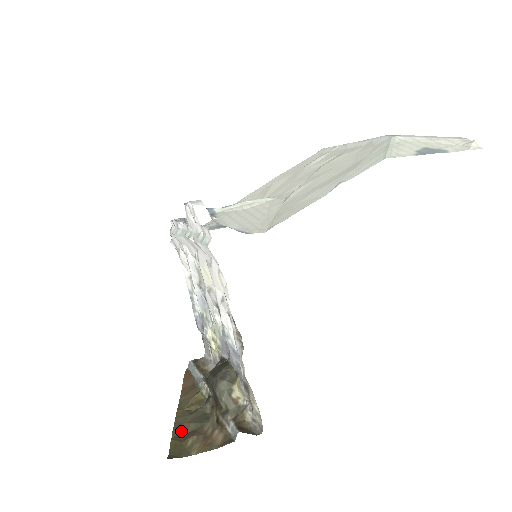
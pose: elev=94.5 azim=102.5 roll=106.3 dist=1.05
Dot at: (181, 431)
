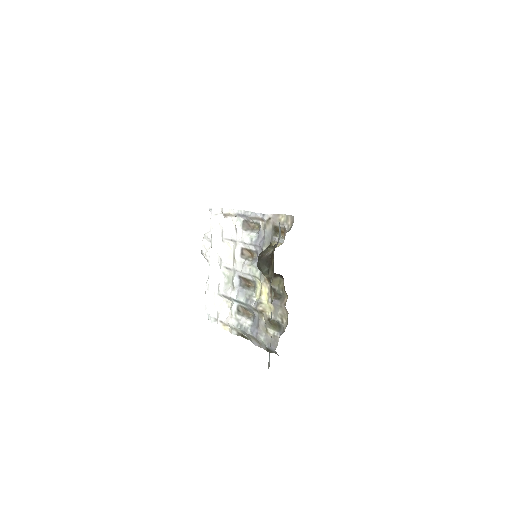
Dot at: occluded
